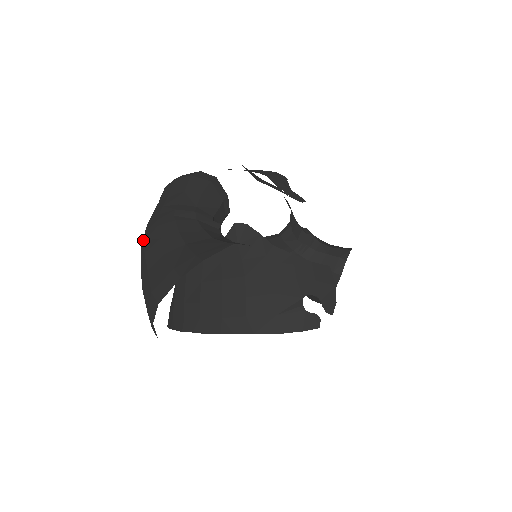
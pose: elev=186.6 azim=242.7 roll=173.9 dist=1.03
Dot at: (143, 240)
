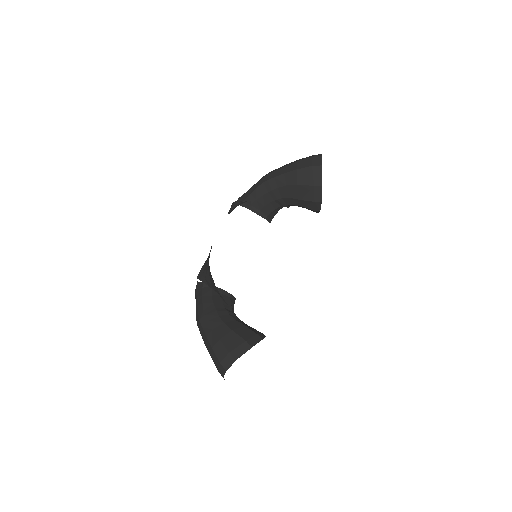
Dot at: occluded
